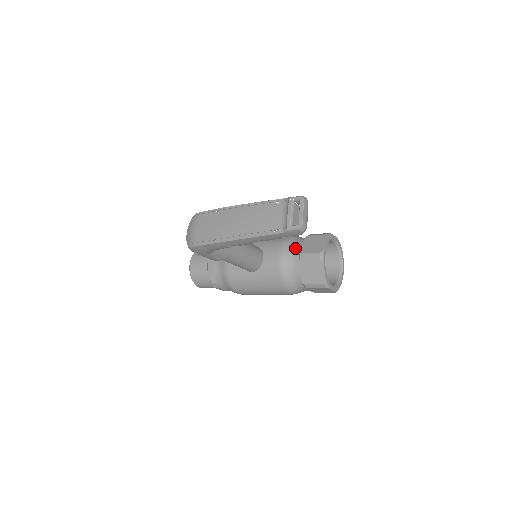
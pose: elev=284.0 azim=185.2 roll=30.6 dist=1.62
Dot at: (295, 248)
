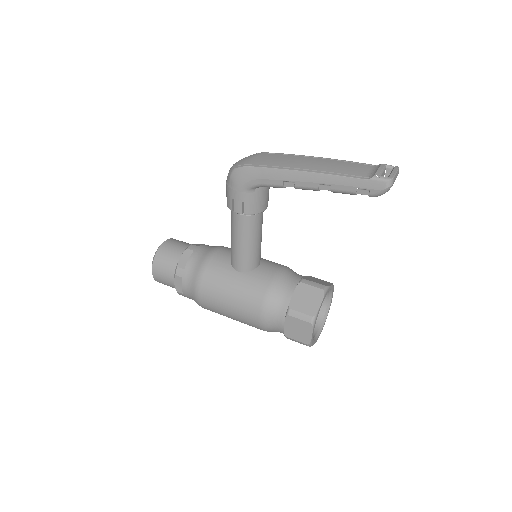
Dot at: (296, 275)
